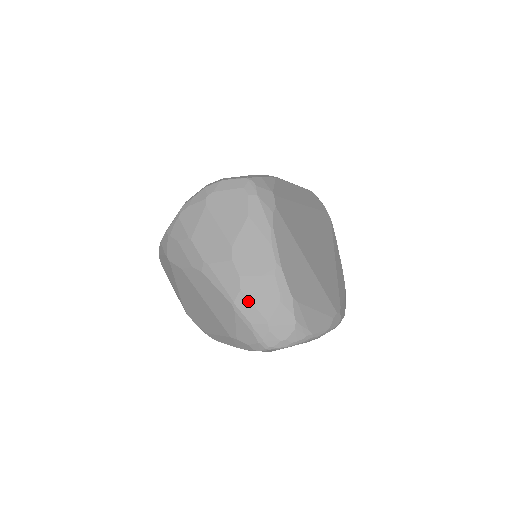
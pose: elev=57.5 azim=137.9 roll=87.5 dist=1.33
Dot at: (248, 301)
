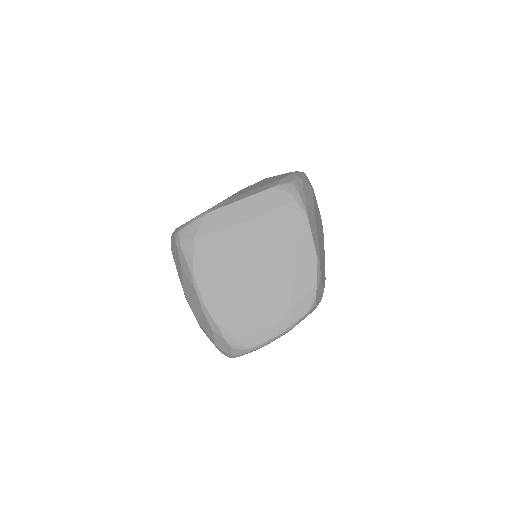
Dot at: (202, 327)
